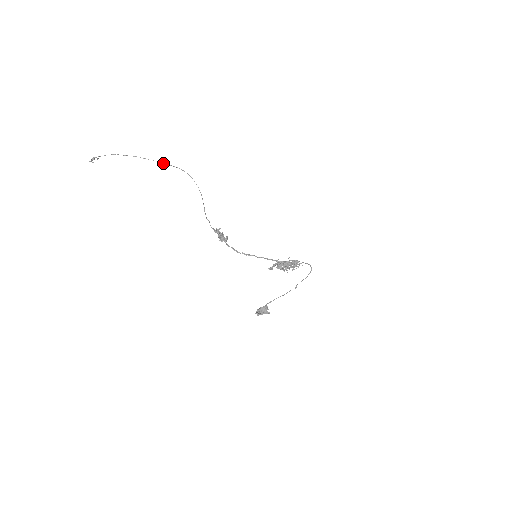
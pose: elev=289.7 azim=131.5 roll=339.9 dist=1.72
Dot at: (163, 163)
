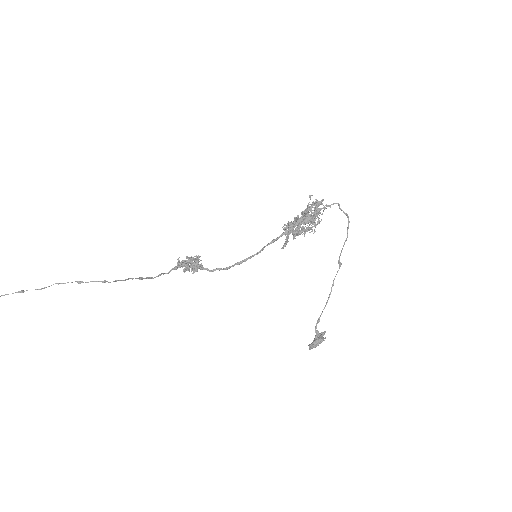
Dot at: (21, 292)
